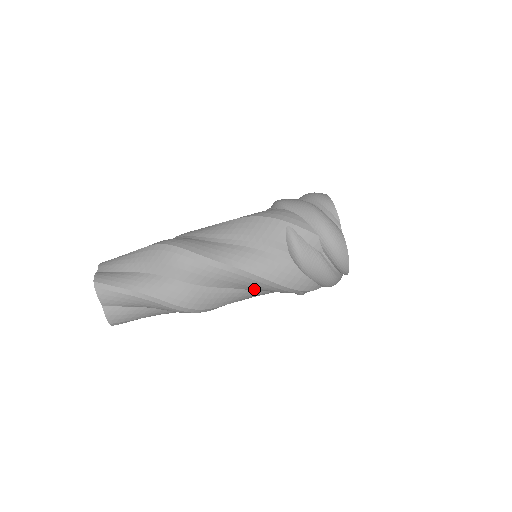
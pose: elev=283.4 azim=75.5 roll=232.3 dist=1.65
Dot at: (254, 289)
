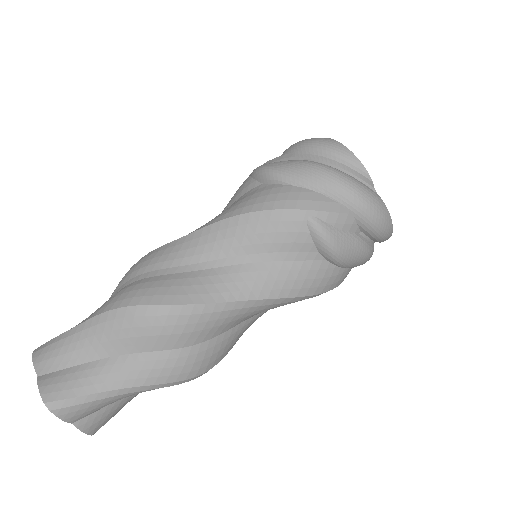
Dot at: occluded
